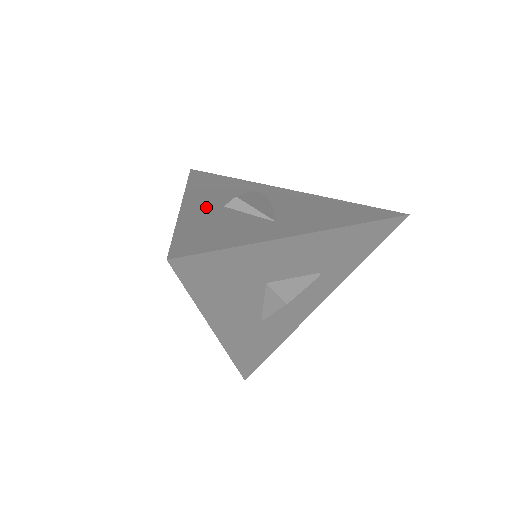
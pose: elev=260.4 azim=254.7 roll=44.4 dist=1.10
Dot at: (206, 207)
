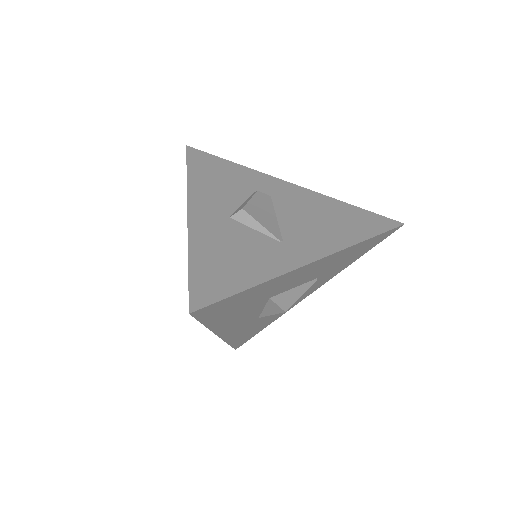
Dot at: (213, 219)
